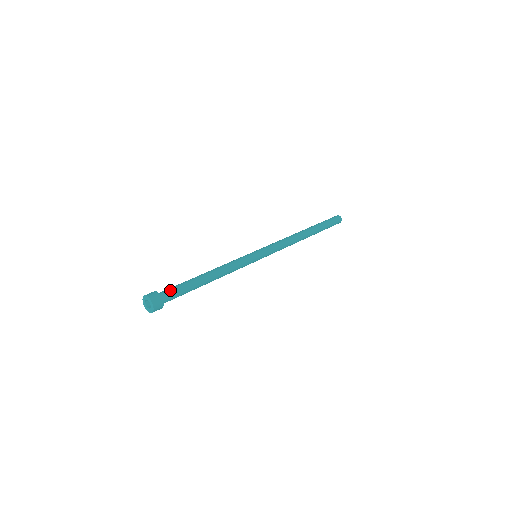
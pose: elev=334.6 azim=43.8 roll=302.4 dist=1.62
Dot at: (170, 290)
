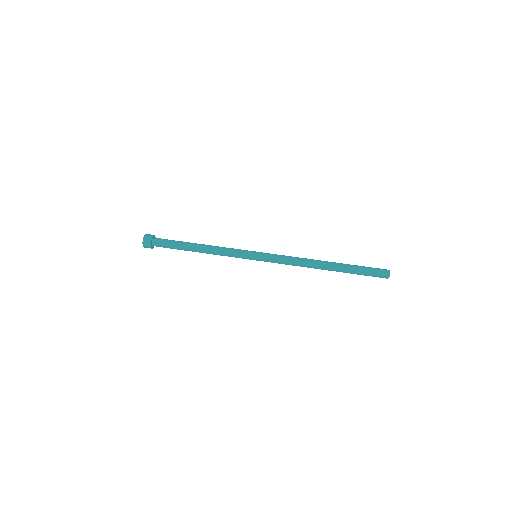
Dot at: (162, 245)
